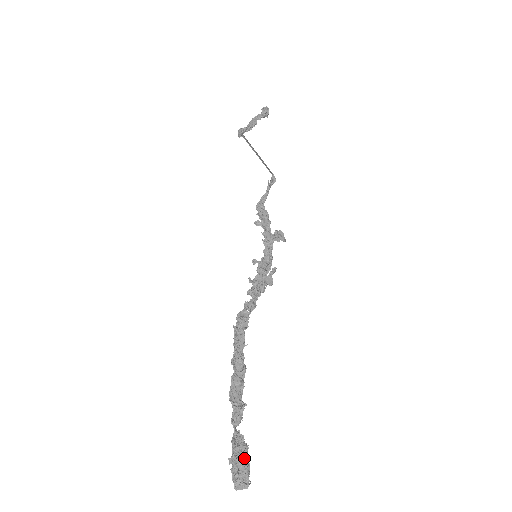
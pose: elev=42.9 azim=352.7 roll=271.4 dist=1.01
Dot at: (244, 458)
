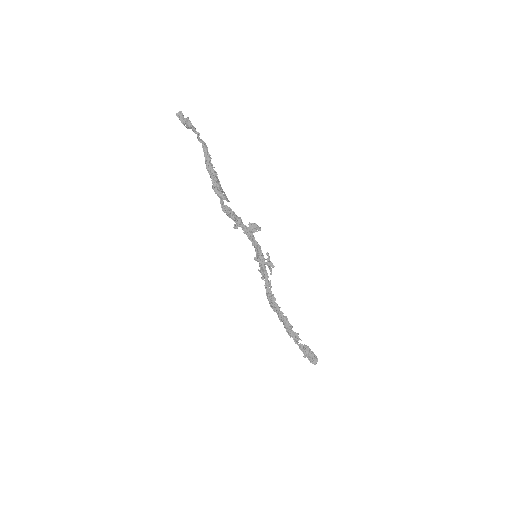
Dot at: (311, 353)
